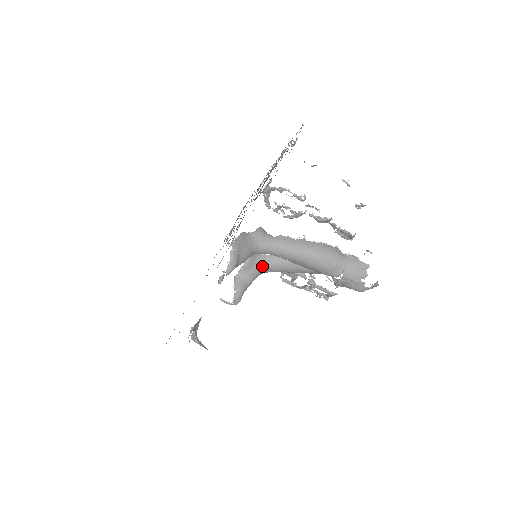
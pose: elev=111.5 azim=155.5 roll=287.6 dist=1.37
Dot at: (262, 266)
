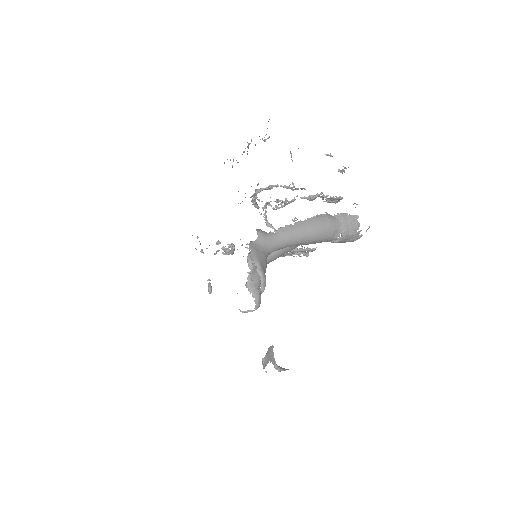
Dot at: occluded
